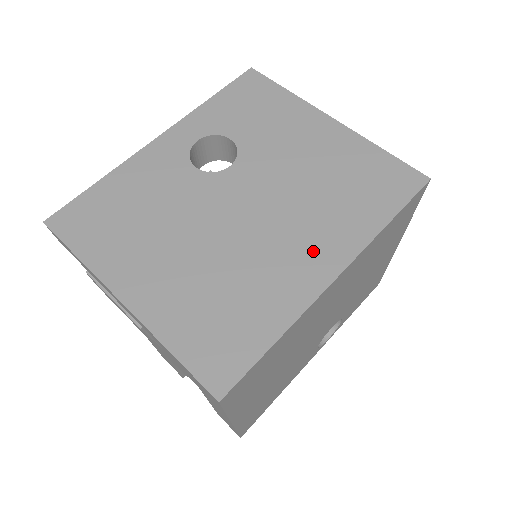
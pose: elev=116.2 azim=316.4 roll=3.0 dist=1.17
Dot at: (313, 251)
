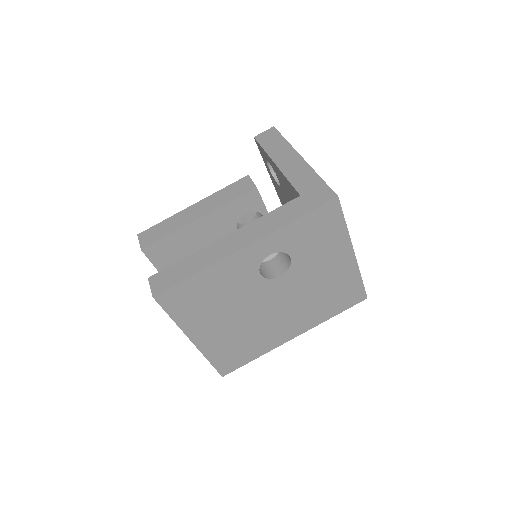
Dot at: (293, 326)
